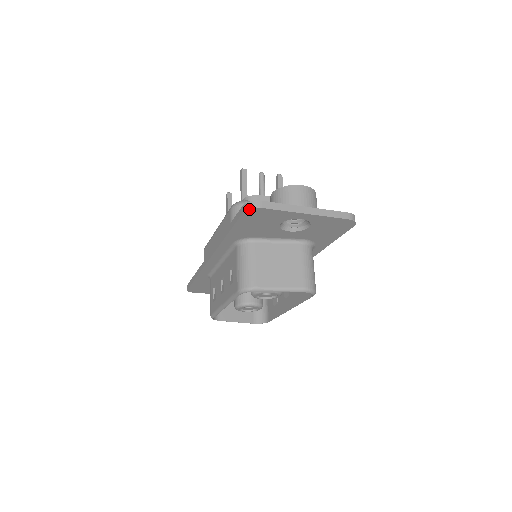
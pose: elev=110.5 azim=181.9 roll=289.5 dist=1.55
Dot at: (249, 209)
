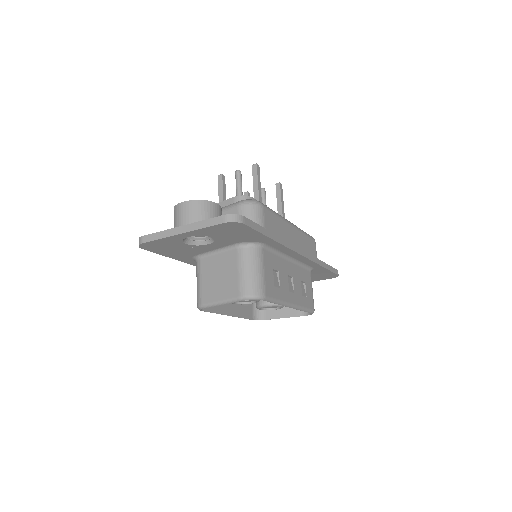
Dot at: (139, 246)
